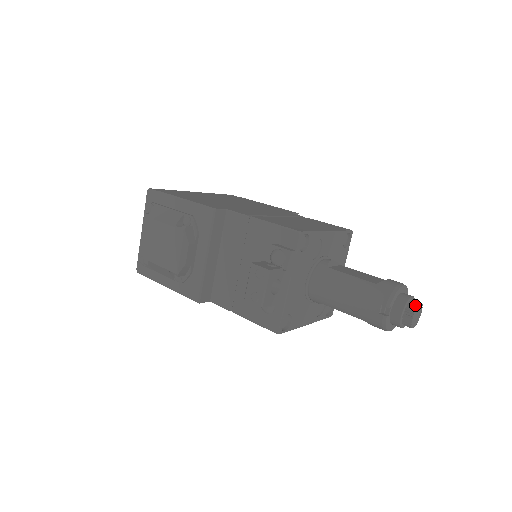
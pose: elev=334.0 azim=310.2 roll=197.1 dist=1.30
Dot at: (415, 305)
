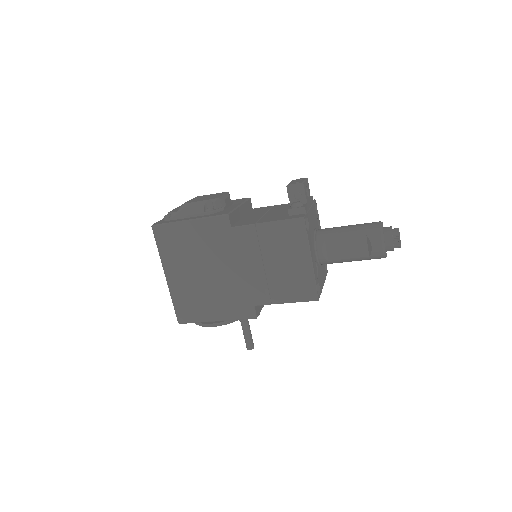
Dot at: occluded
